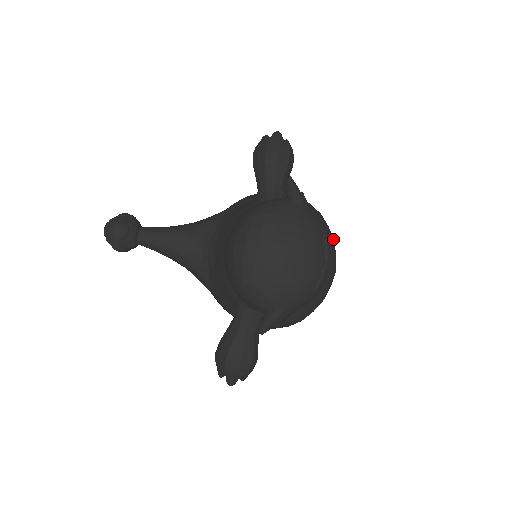
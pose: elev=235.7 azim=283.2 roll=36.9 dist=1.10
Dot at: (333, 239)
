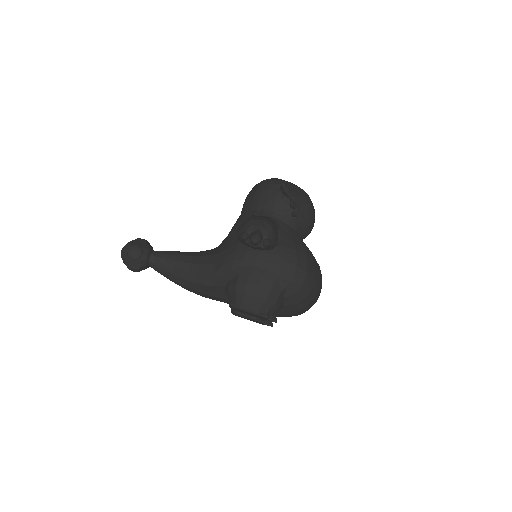
Dot at: occluded
